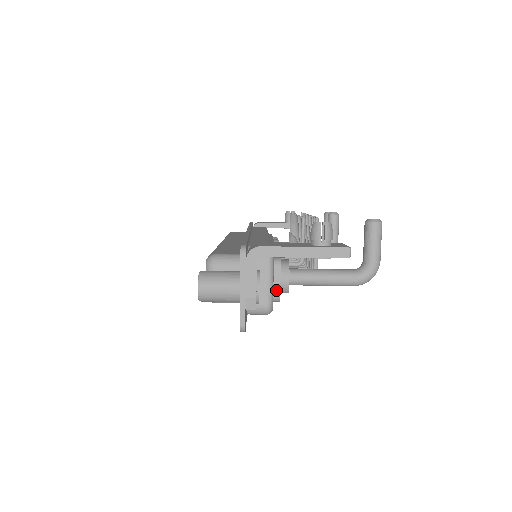
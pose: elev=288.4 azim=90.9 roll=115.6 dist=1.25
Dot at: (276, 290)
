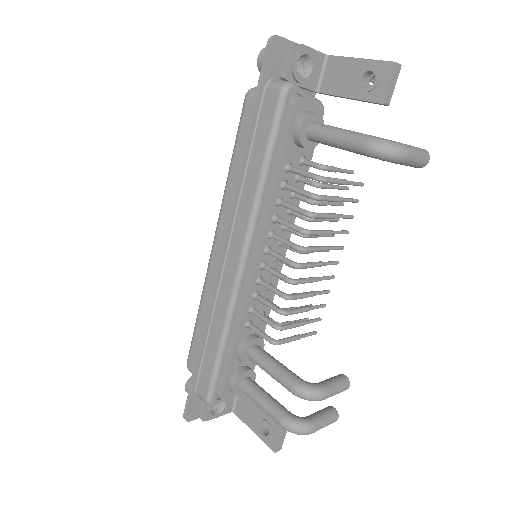
Dot at: (304, 98)
